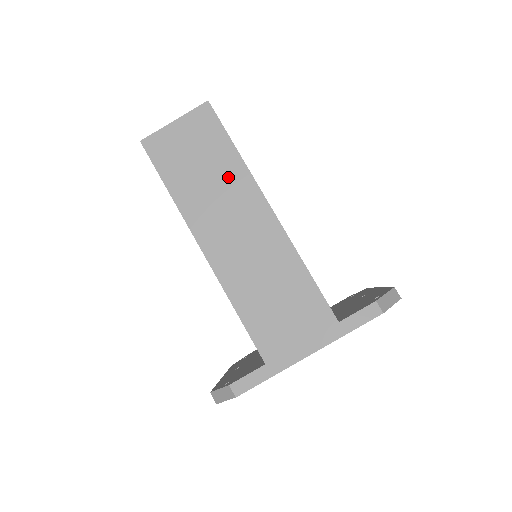
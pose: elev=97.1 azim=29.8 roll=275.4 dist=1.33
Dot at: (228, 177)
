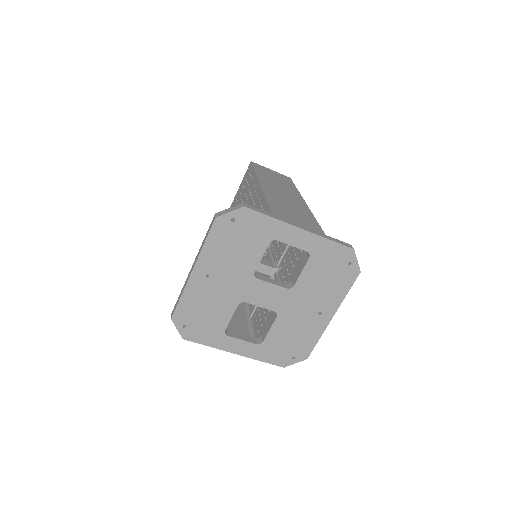
Dot at: (288, 187)
